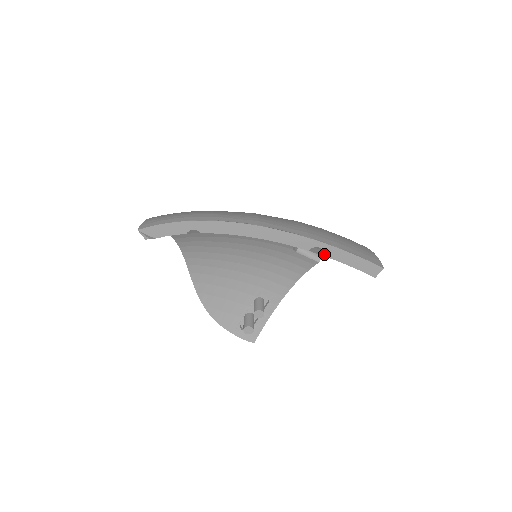
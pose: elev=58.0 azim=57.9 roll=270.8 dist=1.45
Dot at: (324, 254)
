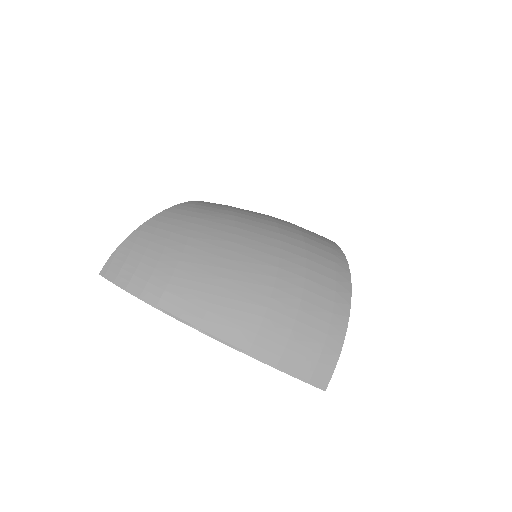
Dot at: occluded
